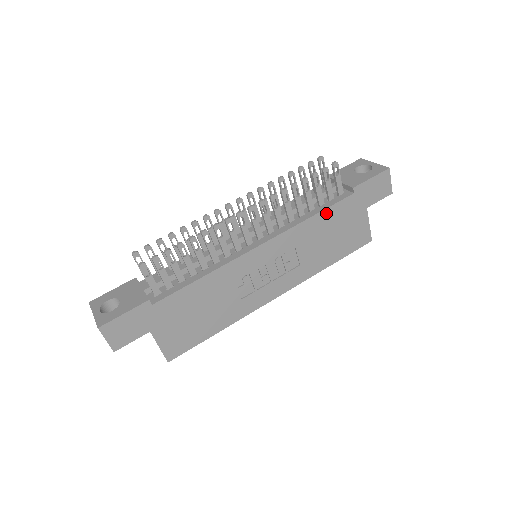
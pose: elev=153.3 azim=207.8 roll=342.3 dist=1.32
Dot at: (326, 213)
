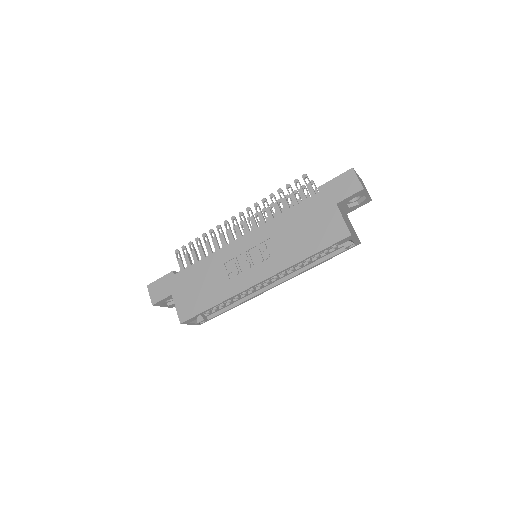
Dot at: (295, 210)
